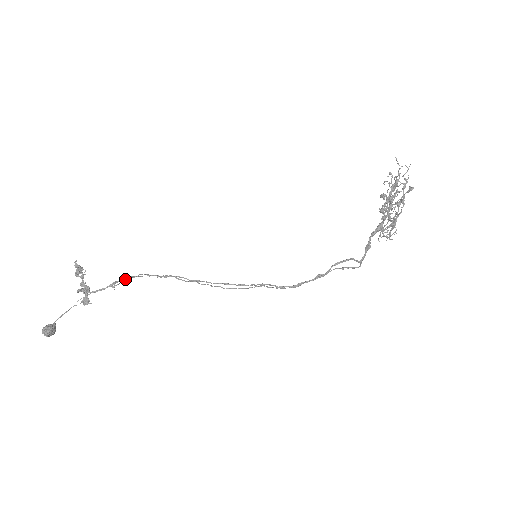
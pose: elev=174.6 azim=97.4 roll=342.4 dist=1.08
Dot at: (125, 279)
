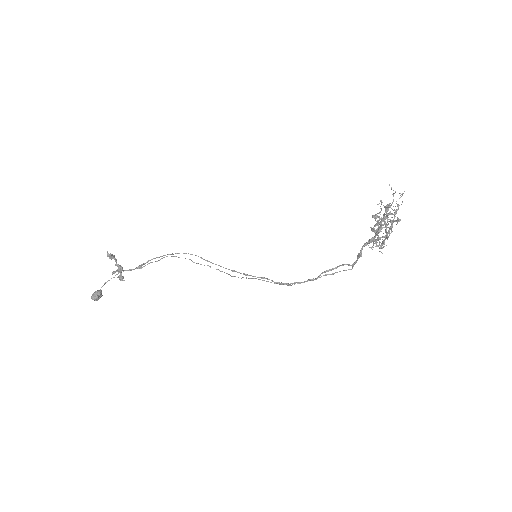
Dot at: (149, 263)
